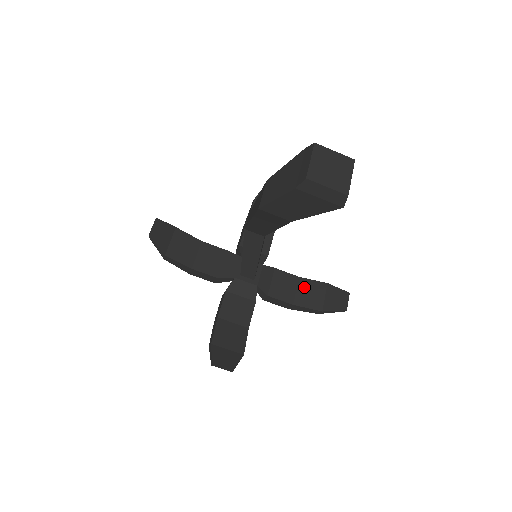
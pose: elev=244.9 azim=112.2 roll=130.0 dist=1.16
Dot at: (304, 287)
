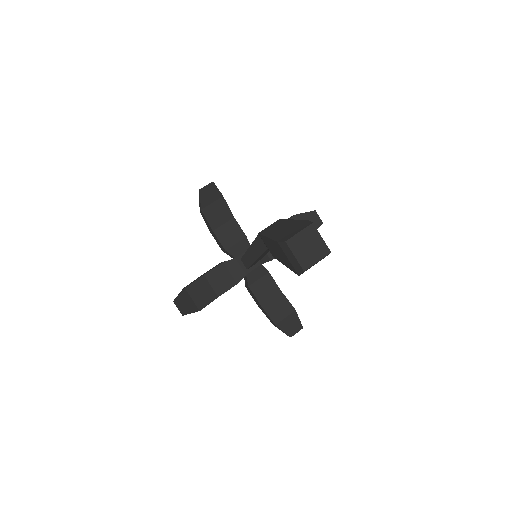
Dot at: (278, 300)
